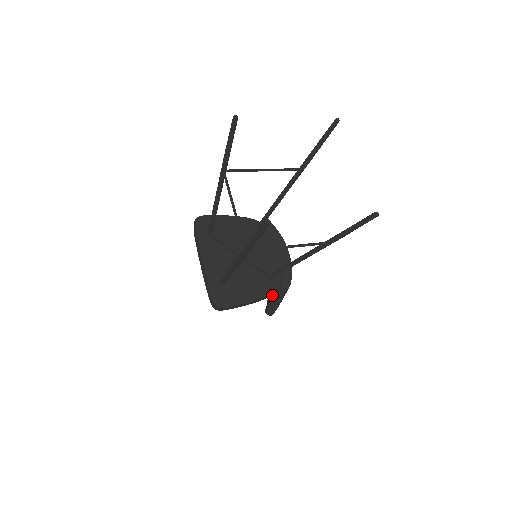
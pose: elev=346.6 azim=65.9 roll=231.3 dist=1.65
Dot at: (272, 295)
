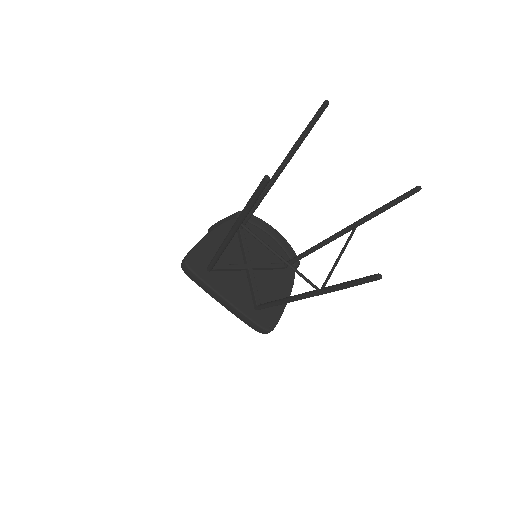
Dot at: occluded
